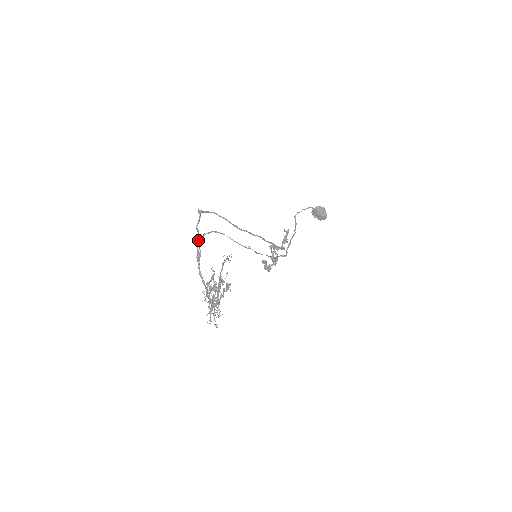
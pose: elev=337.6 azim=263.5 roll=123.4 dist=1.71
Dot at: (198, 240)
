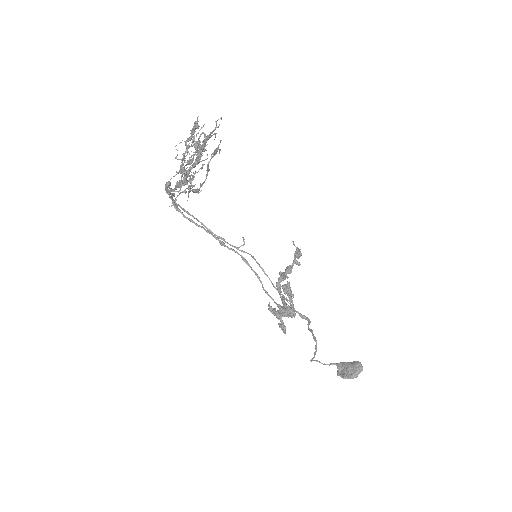
Dot at: occluded
